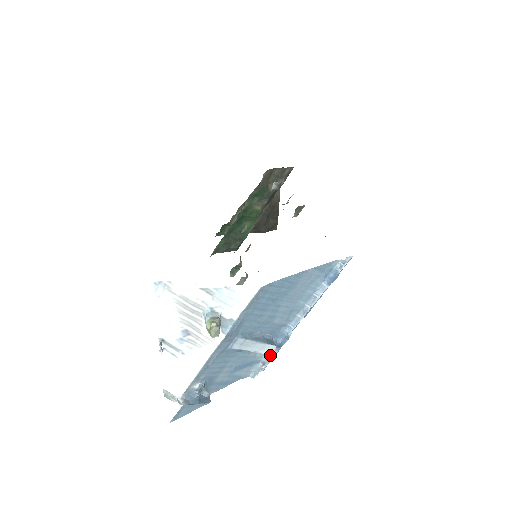
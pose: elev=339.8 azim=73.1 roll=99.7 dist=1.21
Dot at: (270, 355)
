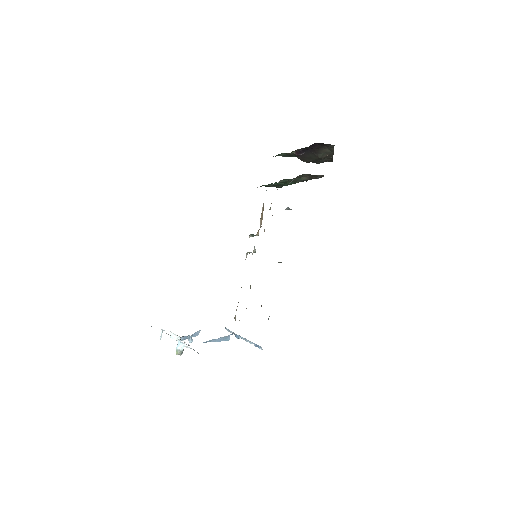
Dot at: (232, 333)
